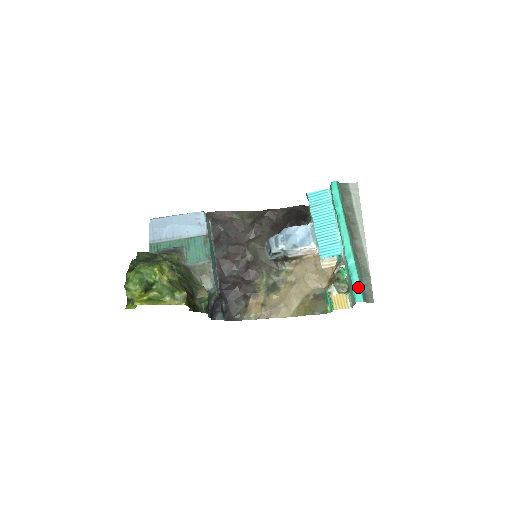
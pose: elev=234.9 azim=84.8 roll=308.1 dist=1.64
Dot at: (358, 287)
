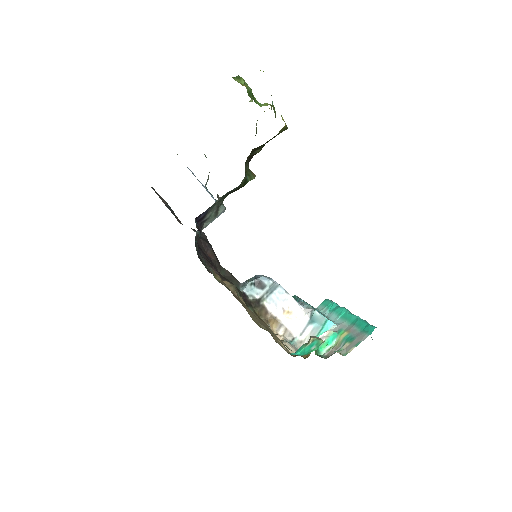
Dot at: occluded
